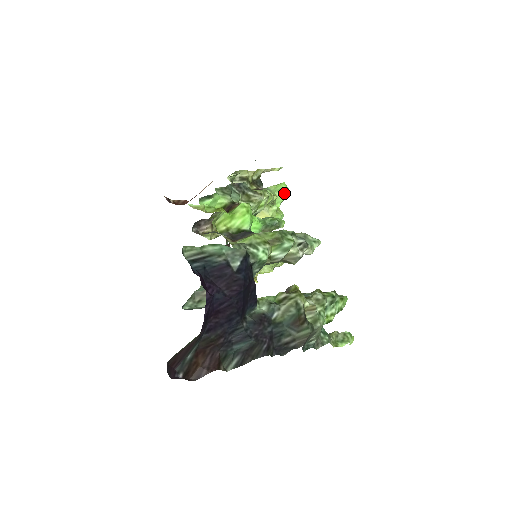
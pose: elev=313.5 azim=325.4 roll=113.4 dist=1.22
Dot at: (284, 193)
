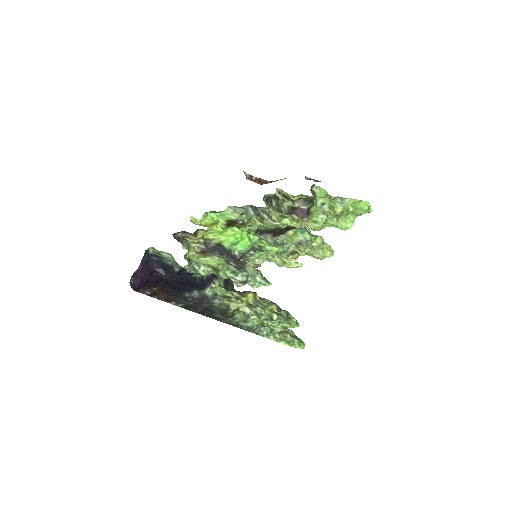
Dot at: (358, 211)
